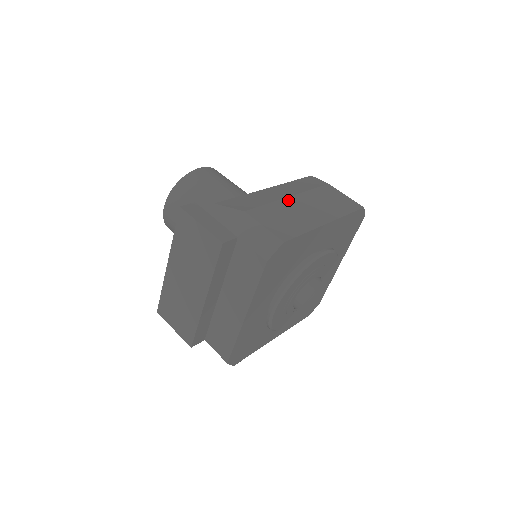
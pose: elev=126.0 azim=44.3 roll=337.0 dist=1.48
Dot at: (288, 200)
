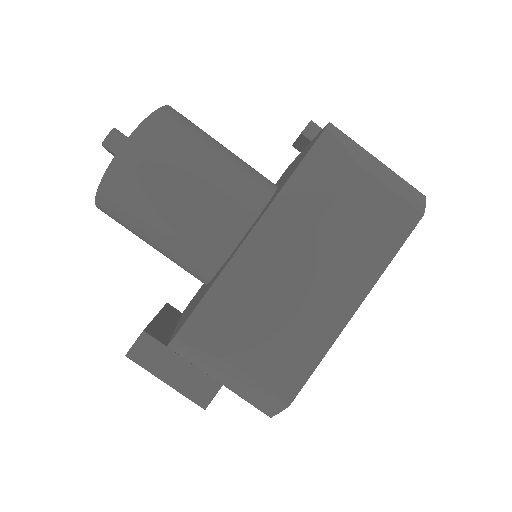
Dot at: (287, 279)
